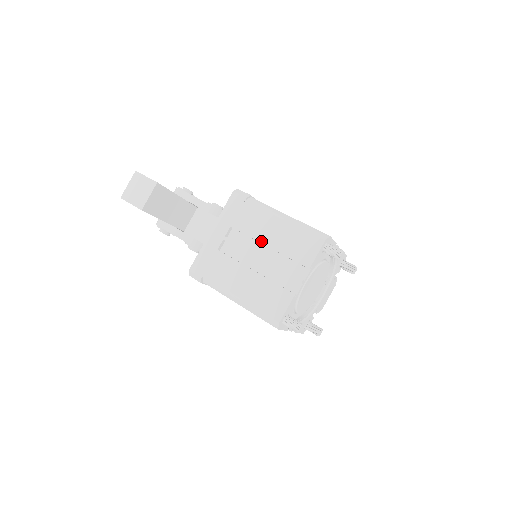
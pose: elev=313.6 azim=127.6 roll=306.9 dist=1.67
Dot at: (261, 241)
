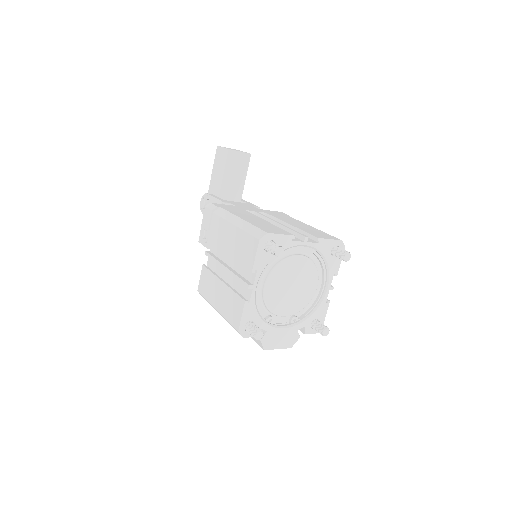
Dot at: (286, 222)
